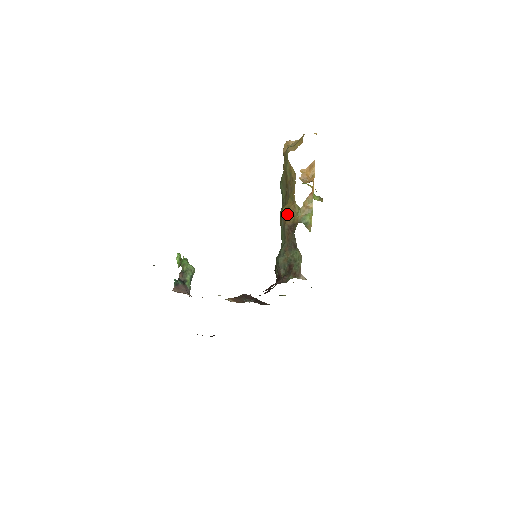
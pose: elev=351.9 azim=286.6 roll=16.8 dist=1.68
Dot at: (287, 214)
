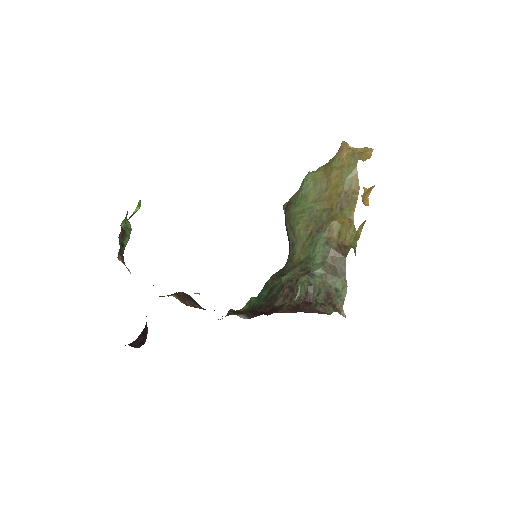
Dot at: (339, 230)
